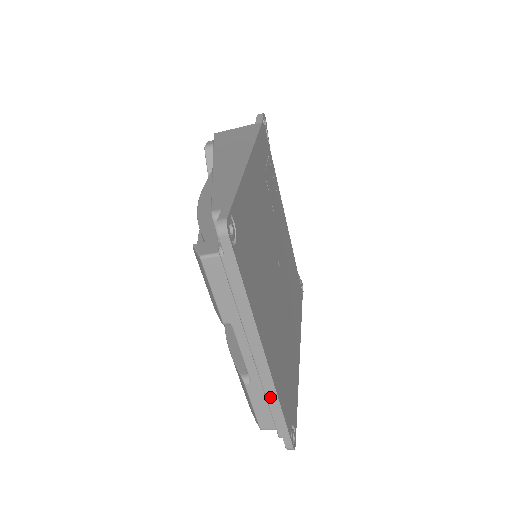
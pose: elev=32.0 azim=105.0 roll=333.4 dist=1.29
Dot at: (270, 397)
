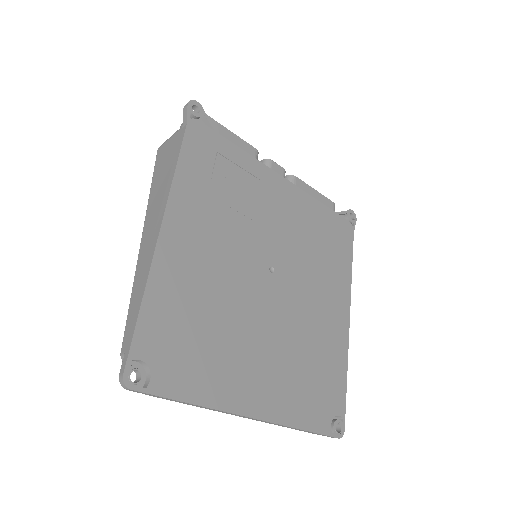
Dot at: (284, 426)
